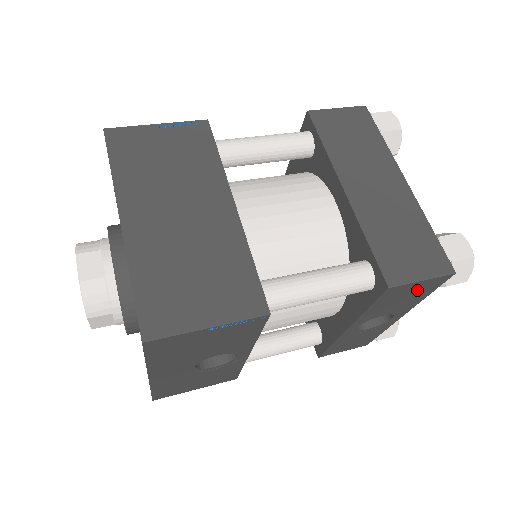
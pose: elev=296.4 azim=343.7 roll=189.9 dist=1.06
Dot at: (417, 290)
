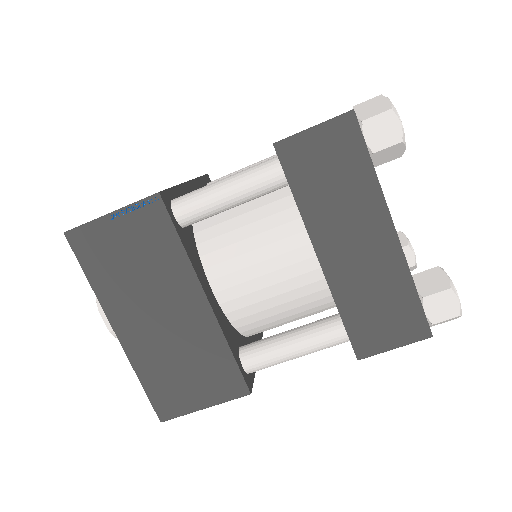
Dot at: occluded
